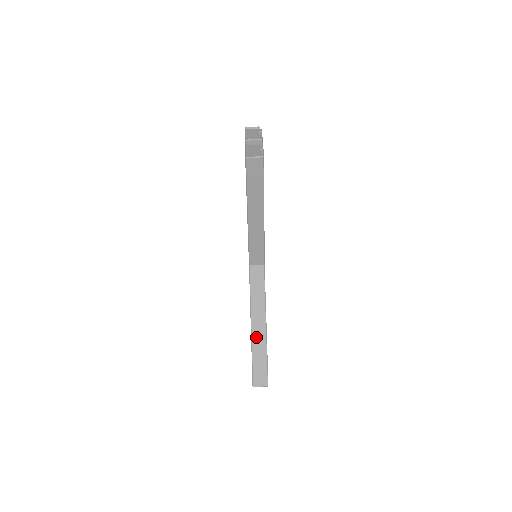
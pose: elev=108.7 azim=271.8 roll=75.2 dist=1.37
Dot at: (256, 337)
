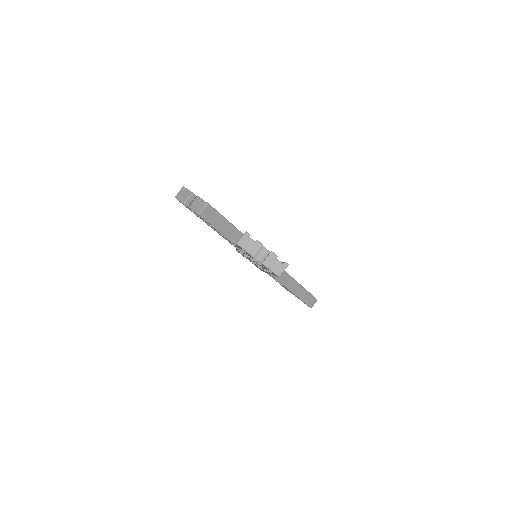
Dot at: (298, 293)
